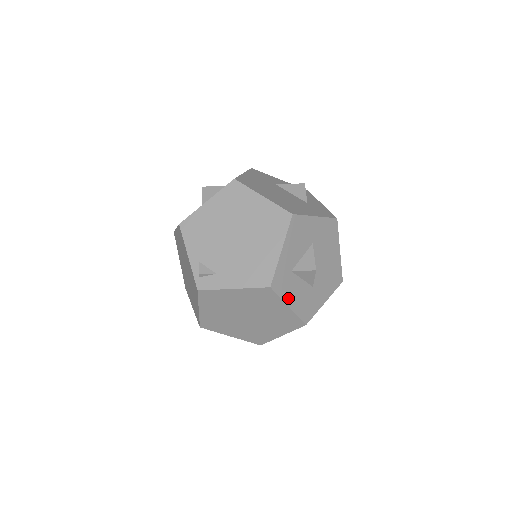
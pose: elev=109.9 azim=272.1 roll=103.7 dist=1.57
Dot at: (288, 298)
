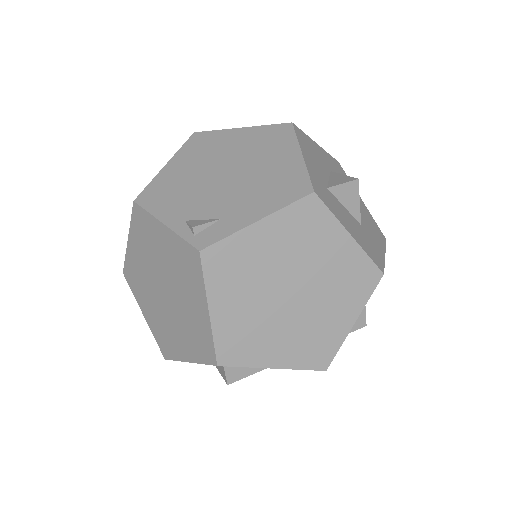
Dot at: (343, 222)
